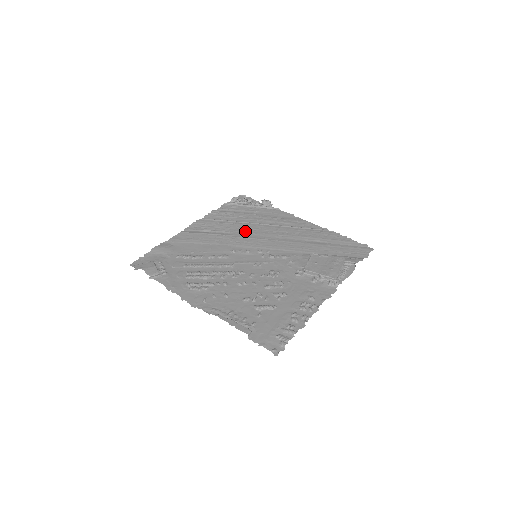
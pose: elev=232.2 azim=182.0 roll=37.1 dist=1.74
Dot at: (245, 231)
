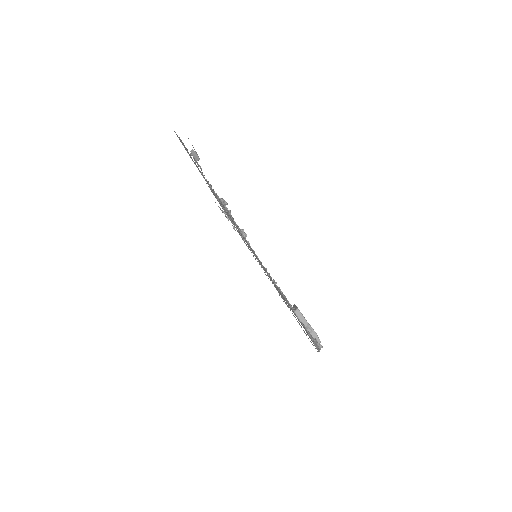
Dot at: occluded
